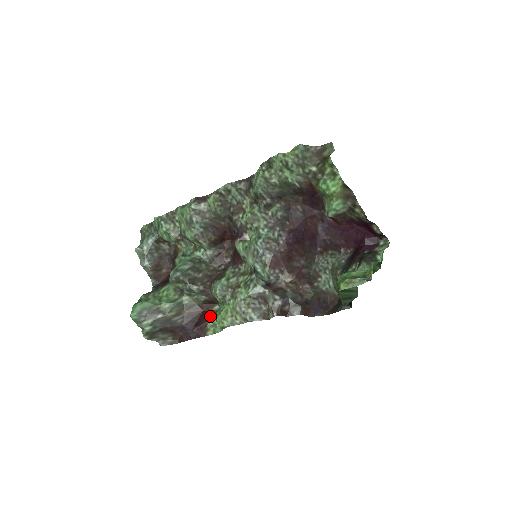
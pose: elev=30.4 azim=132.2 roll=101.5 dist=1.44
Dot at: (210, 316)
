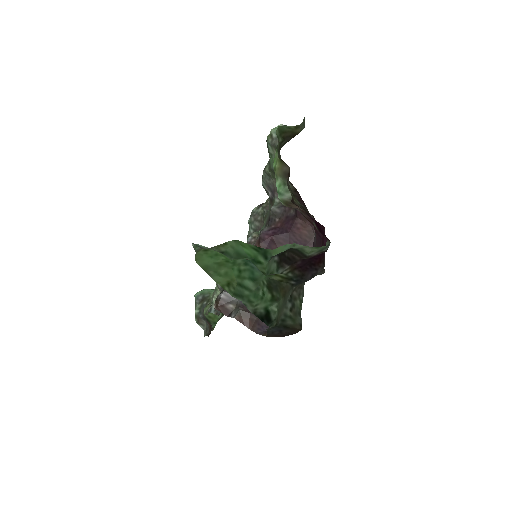
Dot at: occluded
